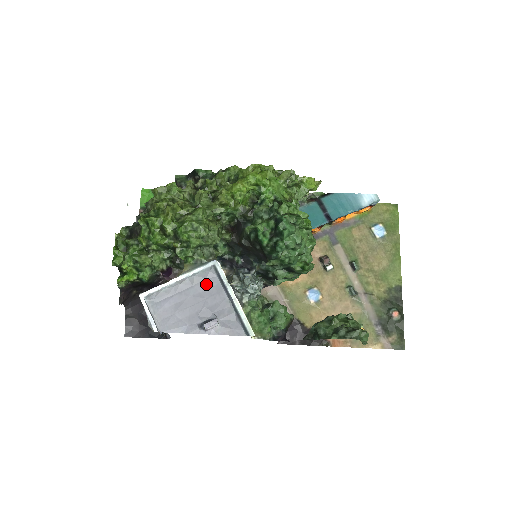
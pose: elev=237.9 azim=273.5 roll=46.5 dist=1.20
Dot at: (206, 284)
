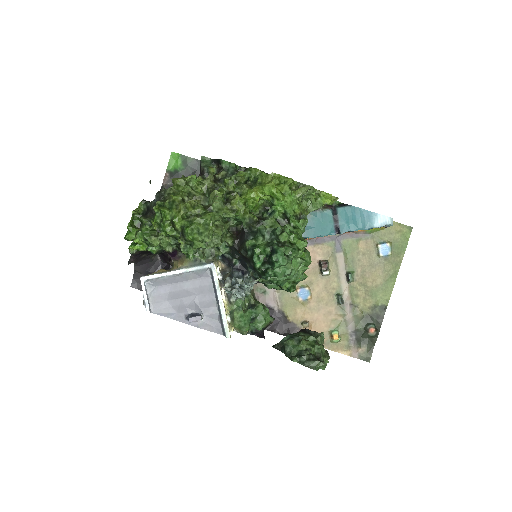
Dot at: (200, 282)
